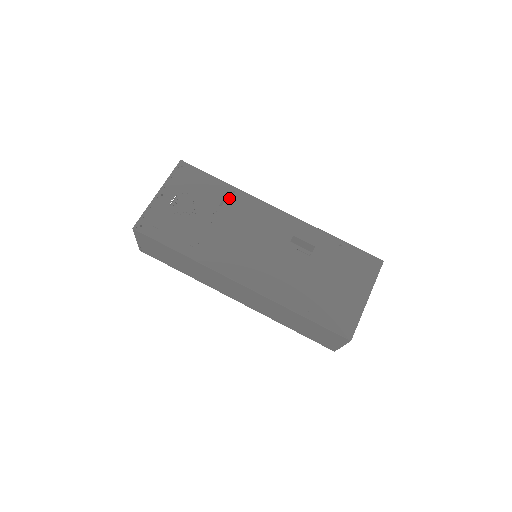
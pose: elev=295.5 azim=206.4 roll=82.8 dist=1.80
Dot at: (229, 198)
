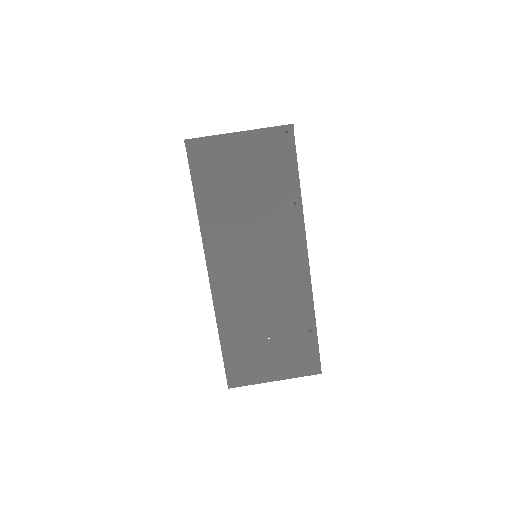
Dot at: (285, 204)
